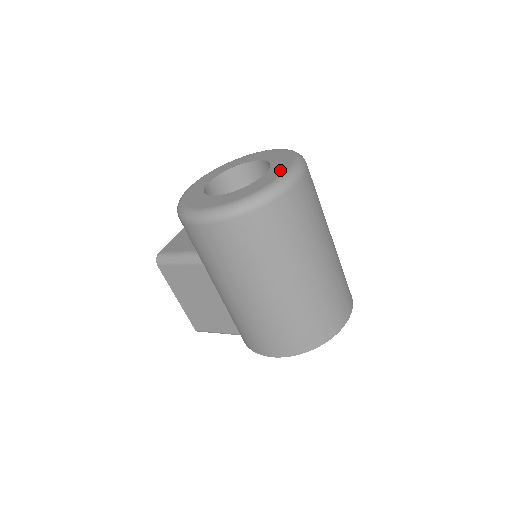
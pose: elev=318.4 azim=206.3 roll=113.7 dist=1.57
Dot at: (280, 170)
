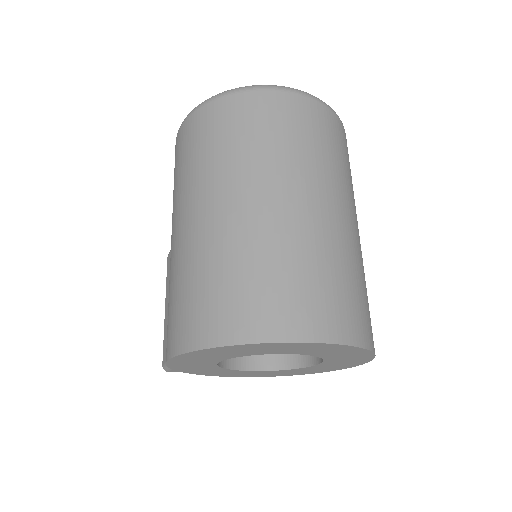
Dot at: occluded
